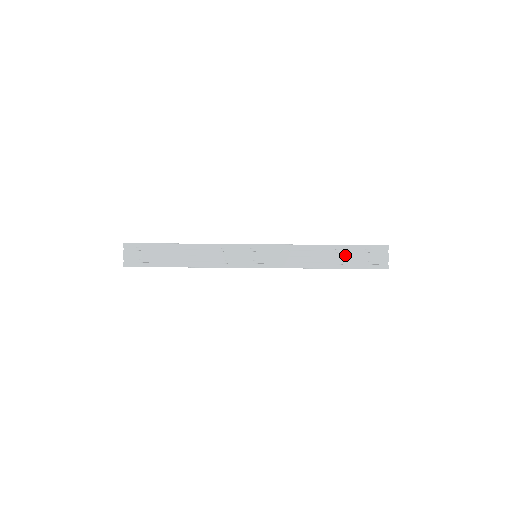
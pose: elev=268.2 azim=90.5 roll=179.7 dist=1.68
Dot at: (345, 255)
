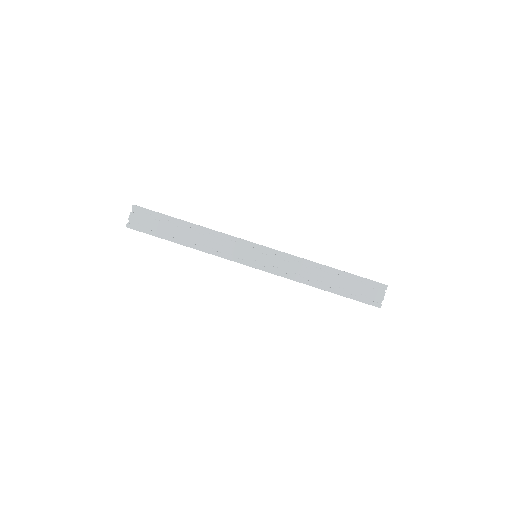
Dot at: (342, 281)
